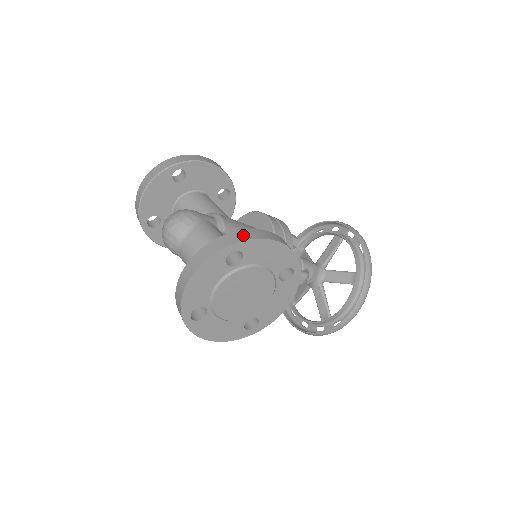
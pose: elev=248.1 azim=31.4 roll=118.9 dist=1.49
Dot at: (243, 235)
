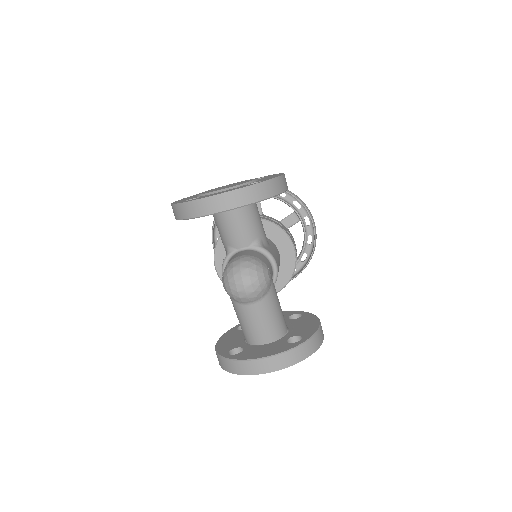
Dot at: (316, 344)
